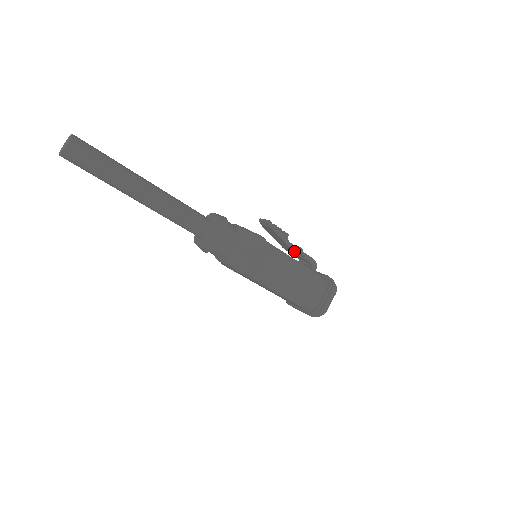
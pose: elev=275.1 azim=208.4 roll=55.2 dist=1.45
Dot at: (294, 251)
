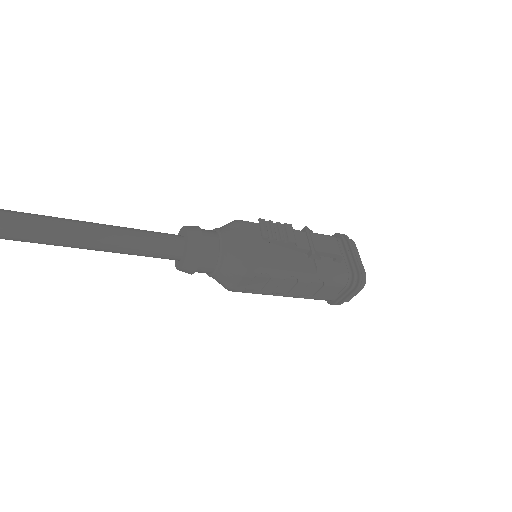
Dot at: (306, 253)
